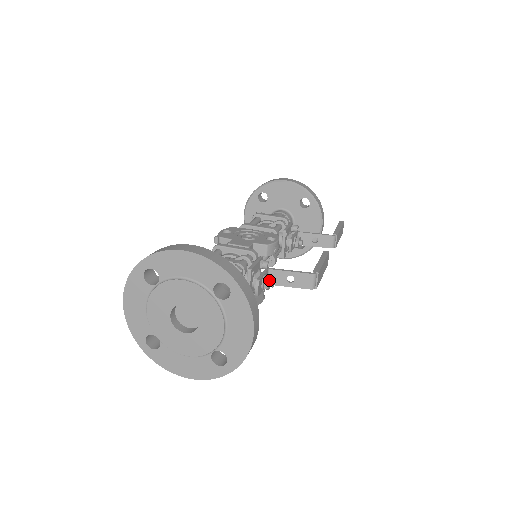
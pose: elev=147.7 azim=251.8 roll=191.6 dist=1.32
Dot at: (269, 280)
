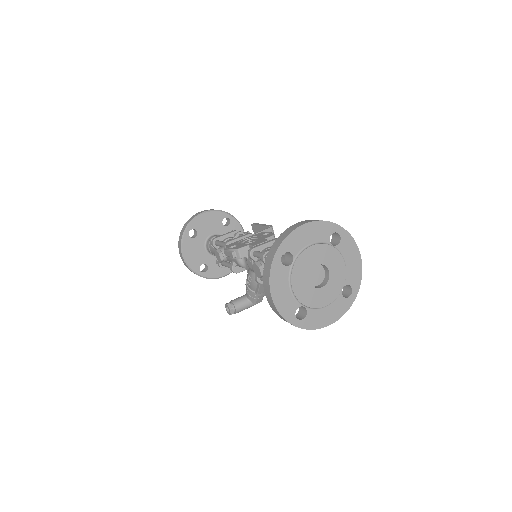
Dot at: occluded
